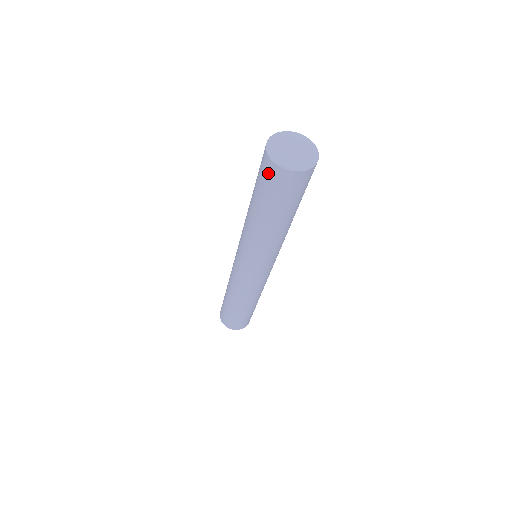
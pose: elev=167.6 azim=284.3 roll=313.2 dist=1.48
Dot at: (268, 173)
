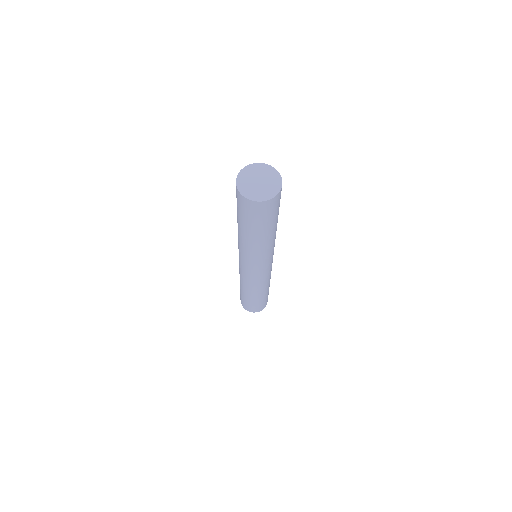
Dot at: (256, 210)
